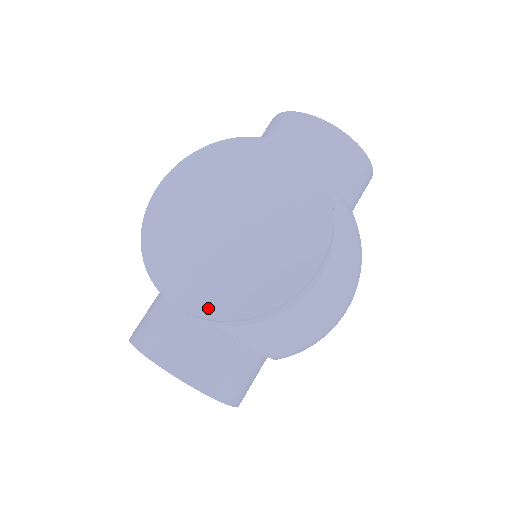
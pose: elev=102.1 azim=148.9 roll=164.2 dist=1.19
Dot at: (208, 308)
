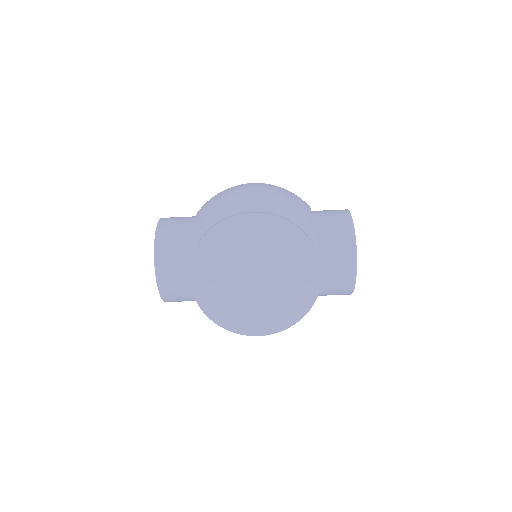
Dot at: (201, 296)
